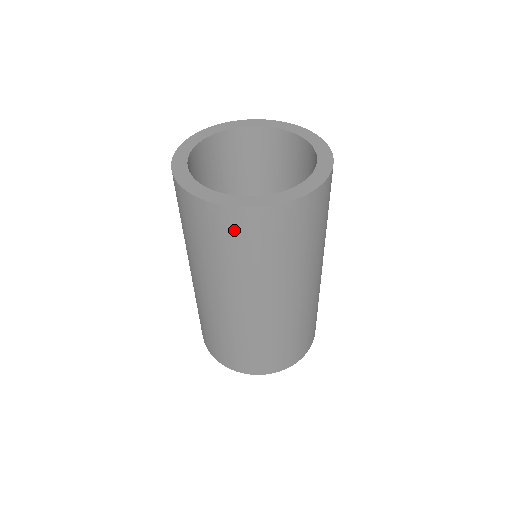
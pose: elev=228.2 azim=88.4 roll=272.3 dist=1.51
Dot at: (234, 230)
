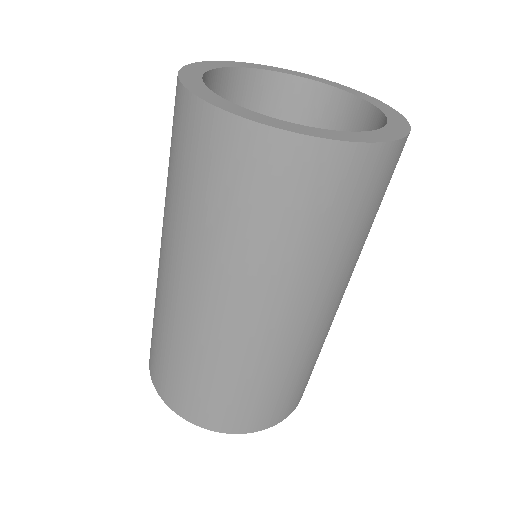
Dot at: (255, 171)
